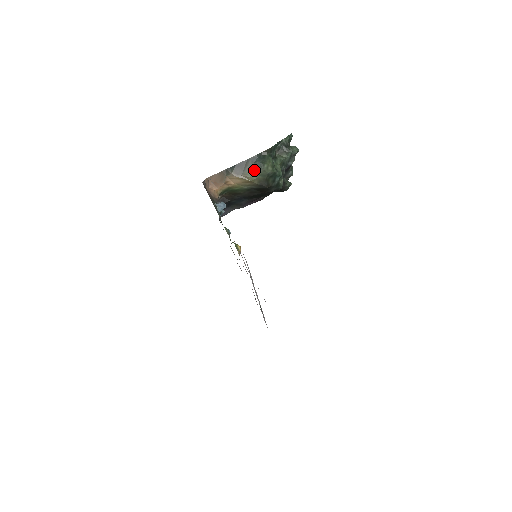
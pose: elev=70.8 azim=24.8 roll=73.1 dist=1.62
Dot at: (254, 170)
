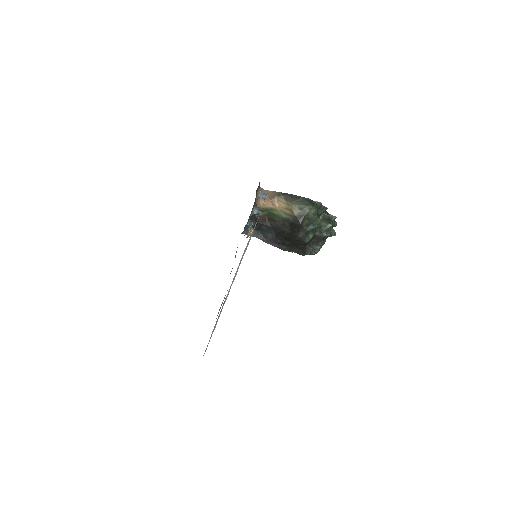
Dot at: (300, 204)
